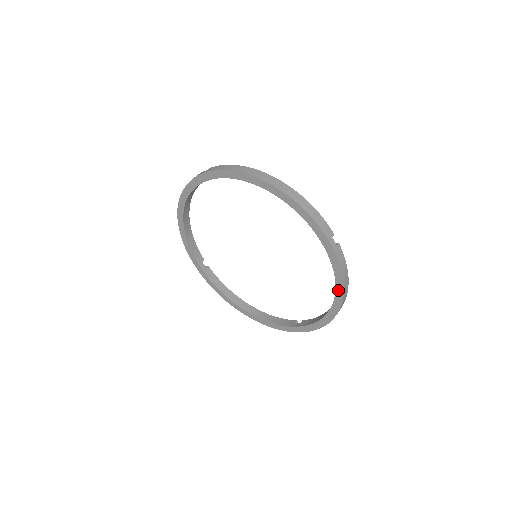
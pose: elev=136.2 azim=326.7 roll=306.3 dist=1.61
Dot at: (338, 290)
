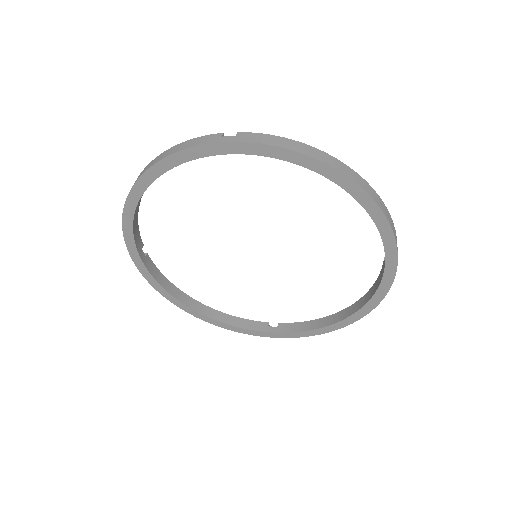
Dot at: (368, 306)
